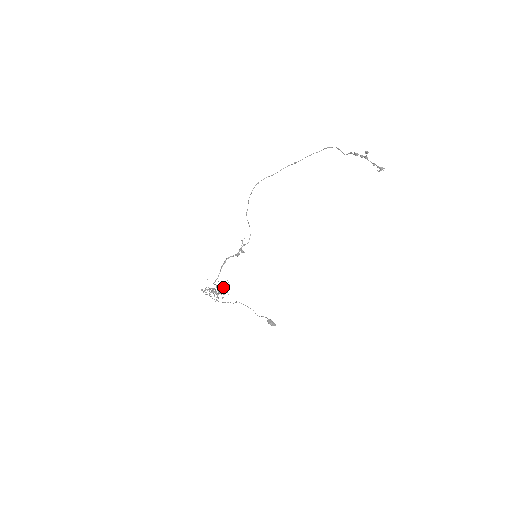
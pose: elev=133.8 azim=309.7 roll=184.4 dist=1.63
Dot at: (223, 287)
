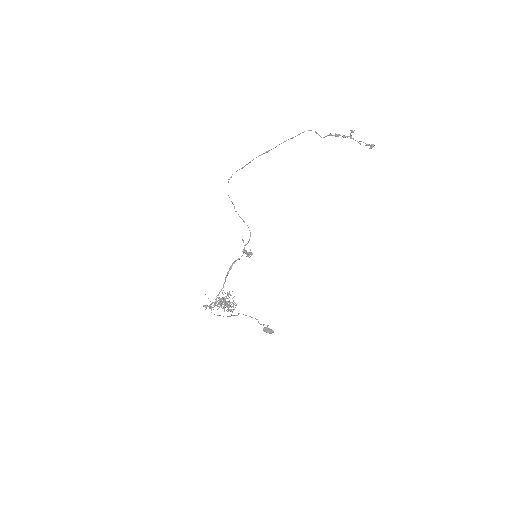
Dot at: (233, 297)
